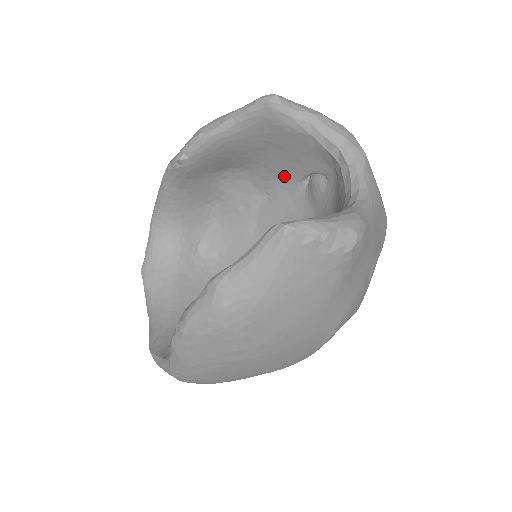
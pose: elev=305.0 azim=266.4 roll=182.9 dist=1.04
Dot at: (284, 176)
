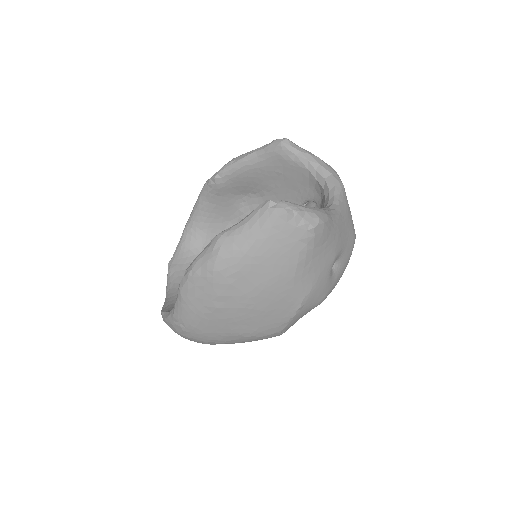
Dot at: occluded
